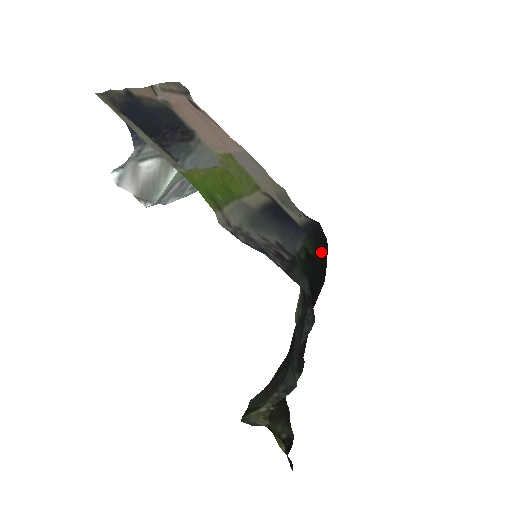
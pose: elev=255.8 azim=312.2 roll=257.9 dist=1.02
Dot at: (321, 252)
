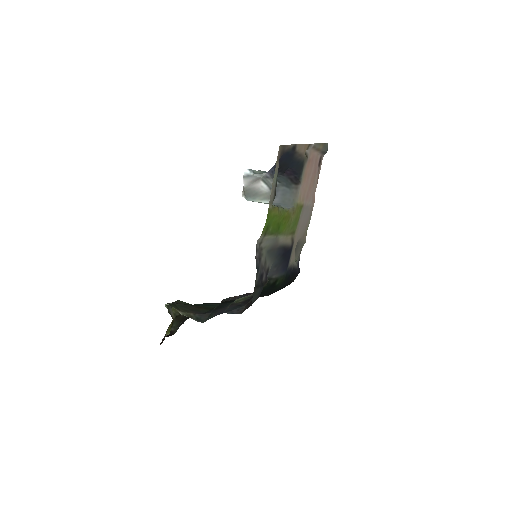
Dot at: occluded
